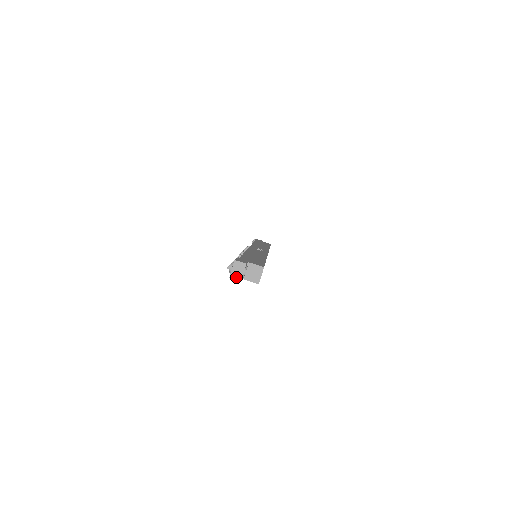
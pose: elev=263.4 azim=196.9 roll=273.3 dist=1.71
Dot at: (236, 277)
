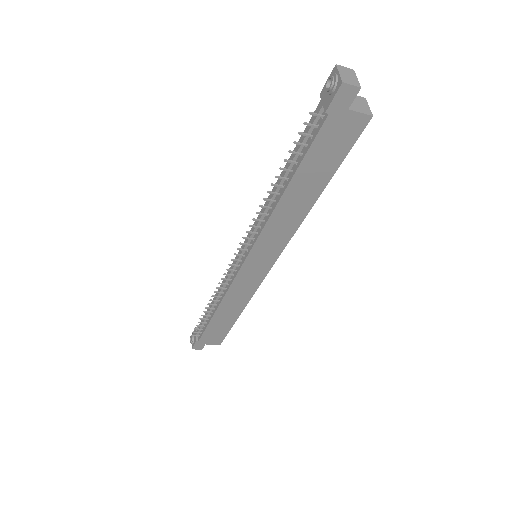
Dot at: (351, 82)
